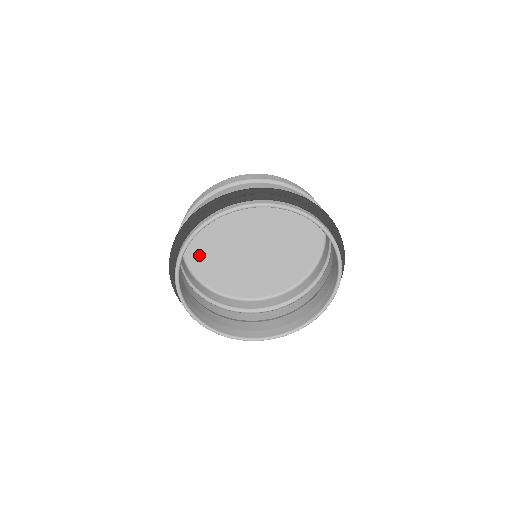
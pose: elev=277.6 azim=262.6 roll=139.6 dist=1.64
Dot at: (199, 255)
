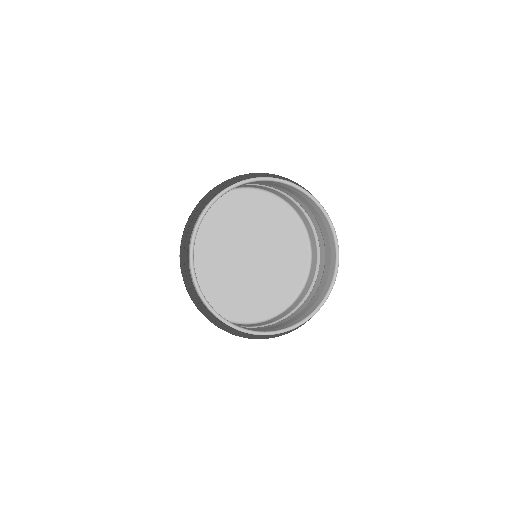
Dot at: (203, 283)
